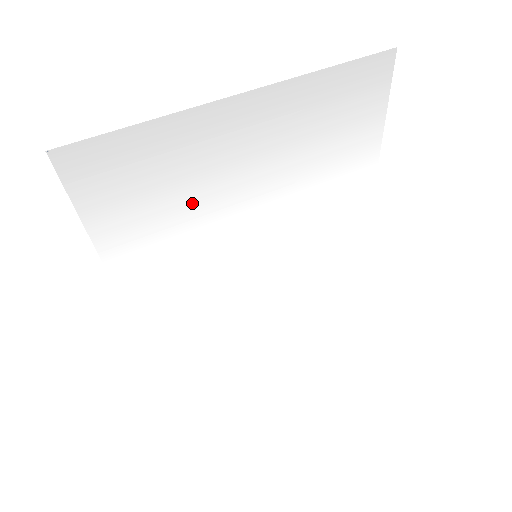
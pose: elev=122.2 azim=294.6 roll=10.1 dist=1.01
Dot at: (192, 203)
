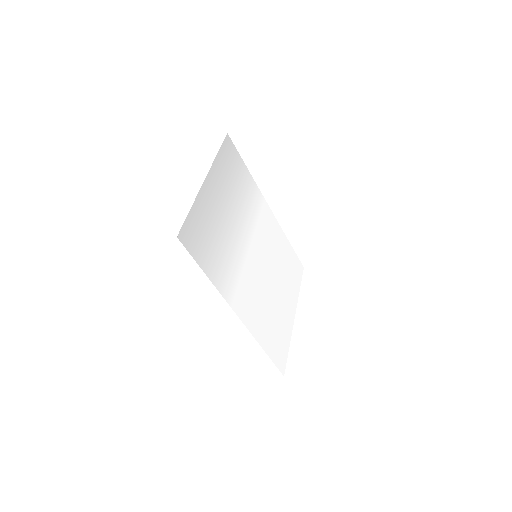
Dot at: (223, 238)
